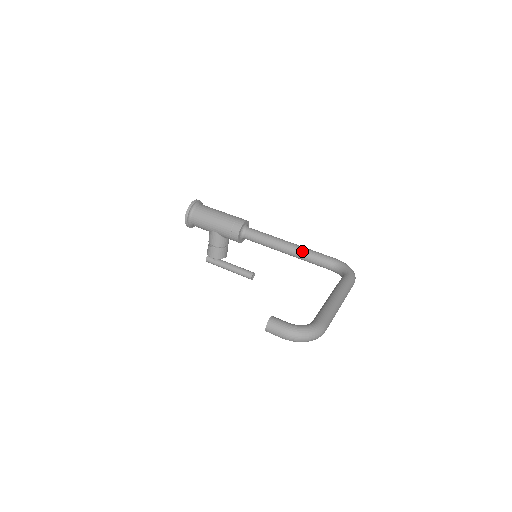
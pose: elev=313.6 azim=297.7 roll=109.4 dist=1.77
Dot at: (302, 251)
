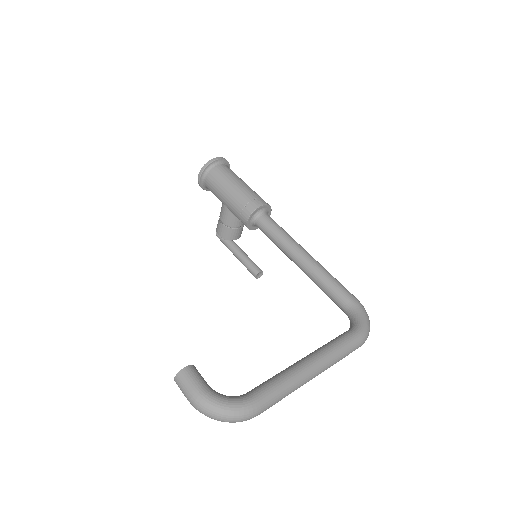
Dot at: (315, 271)
